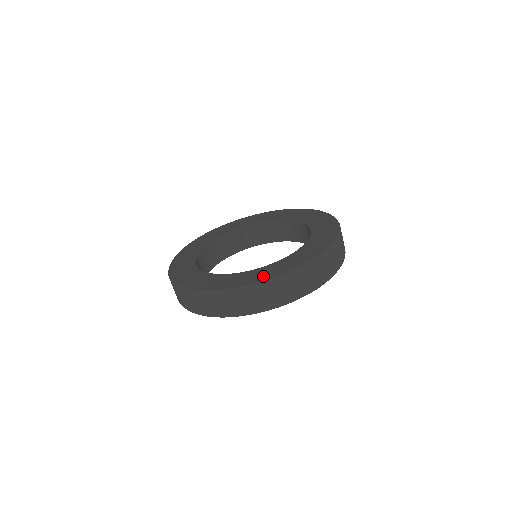
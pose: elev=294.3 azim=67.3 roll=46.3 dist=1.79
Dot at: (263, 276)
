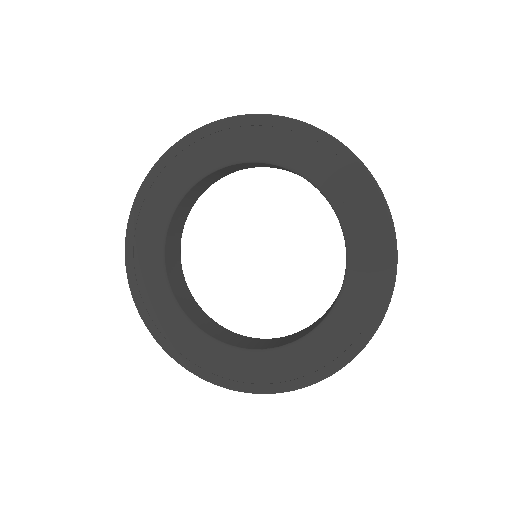
Dot at: (357, 329)
